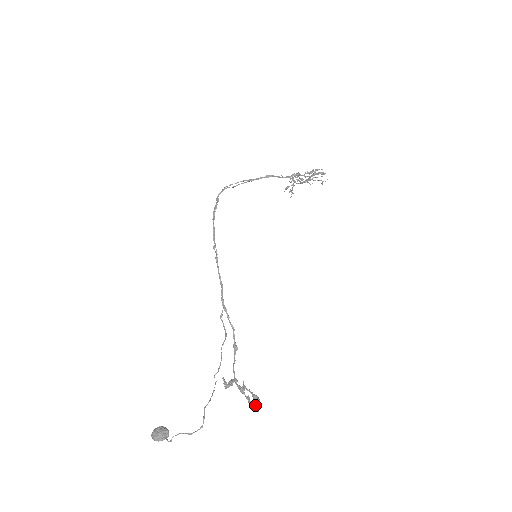
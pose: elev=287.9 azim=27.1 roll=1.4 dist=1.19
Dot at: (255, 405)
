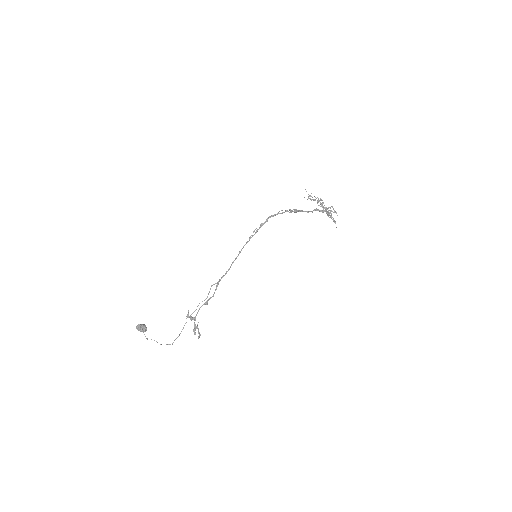
Dot at: occluded
